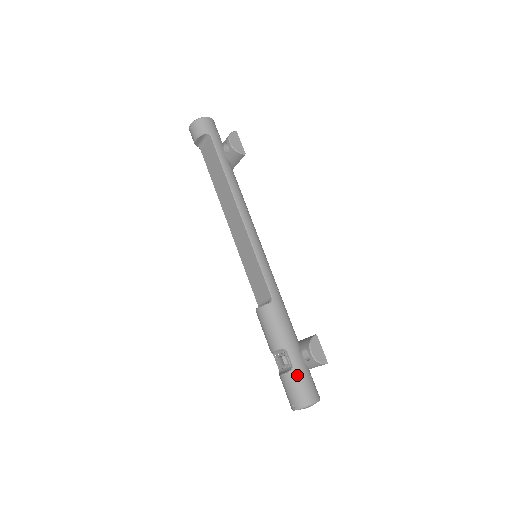
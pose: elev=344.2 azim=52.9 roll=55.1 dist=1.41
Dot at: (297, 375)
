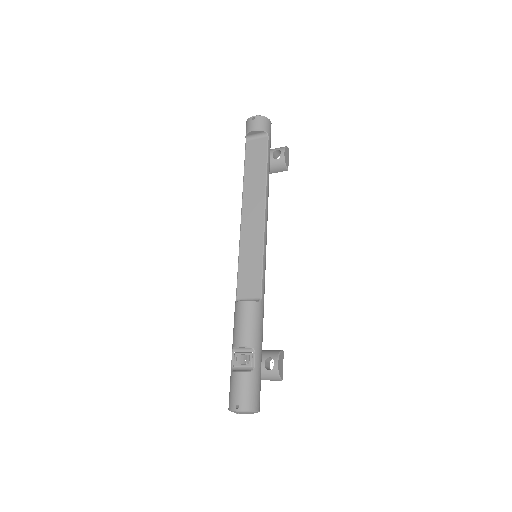
Dot at: (255, 378)
